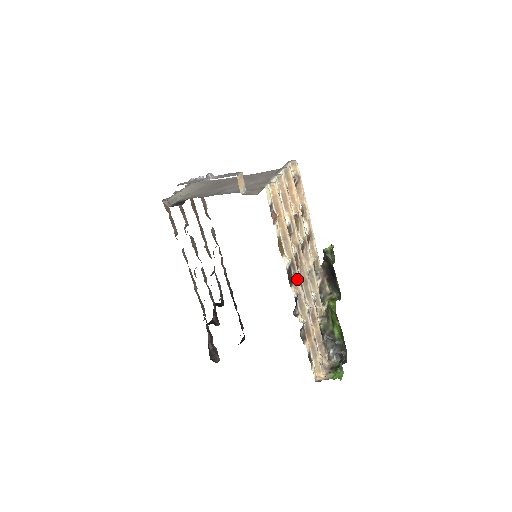
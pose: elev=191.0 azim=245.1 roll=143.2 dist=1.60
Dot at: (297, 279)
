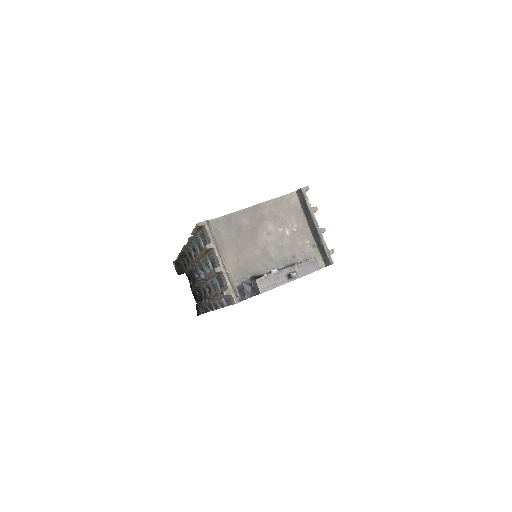
Dot at: occluded
